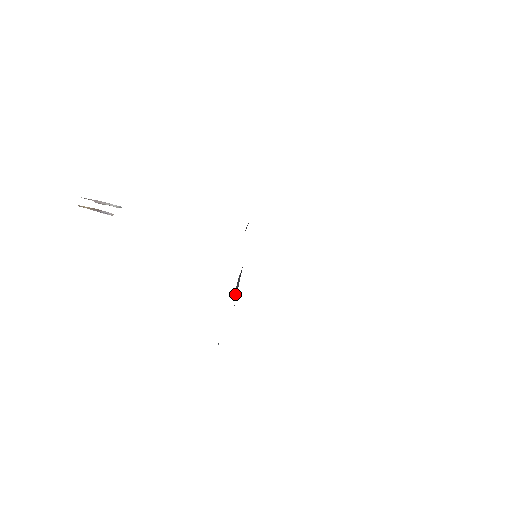
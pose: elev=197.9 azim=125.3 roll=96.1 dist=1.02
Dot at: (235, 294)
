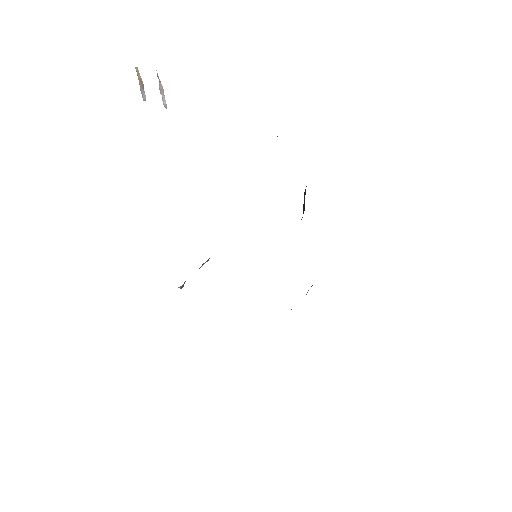
Dot at: occluded
